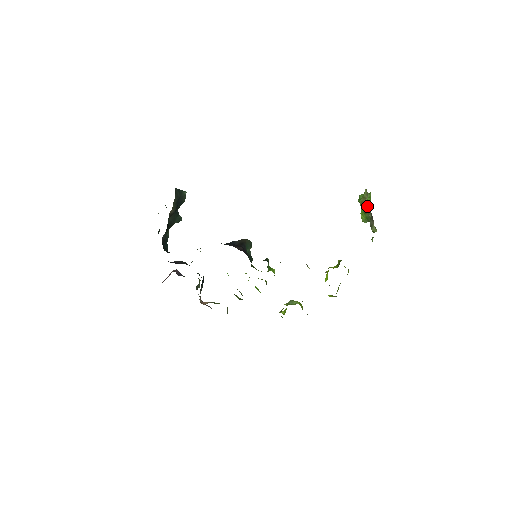
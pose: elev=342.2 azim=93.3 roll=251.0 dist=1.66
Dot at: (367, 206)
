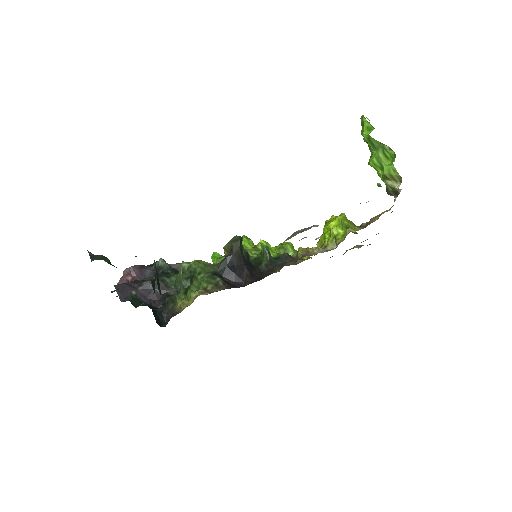
Dot at: (395, 188)
